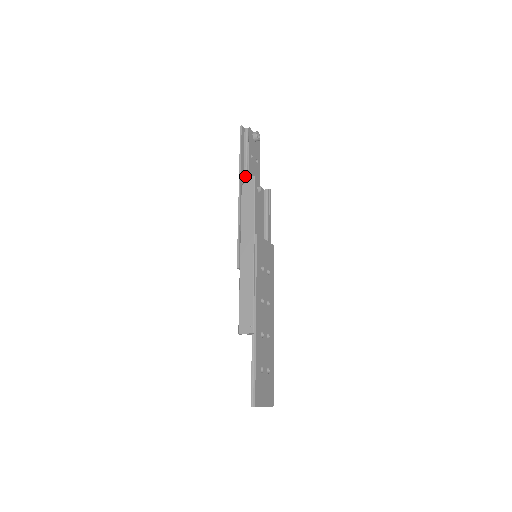
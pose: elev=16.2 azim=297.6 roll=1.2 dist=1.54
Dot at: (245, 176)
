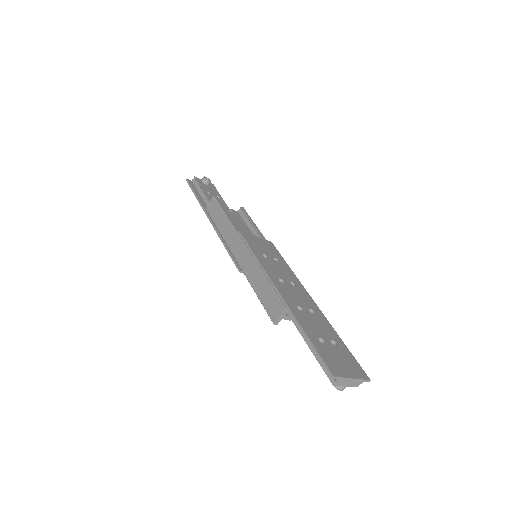
Dot at: occluded
